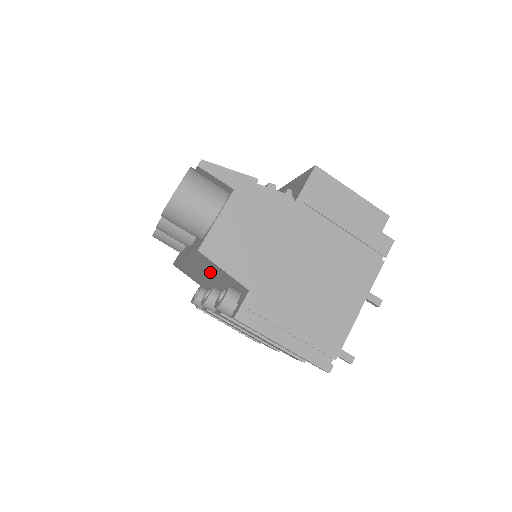
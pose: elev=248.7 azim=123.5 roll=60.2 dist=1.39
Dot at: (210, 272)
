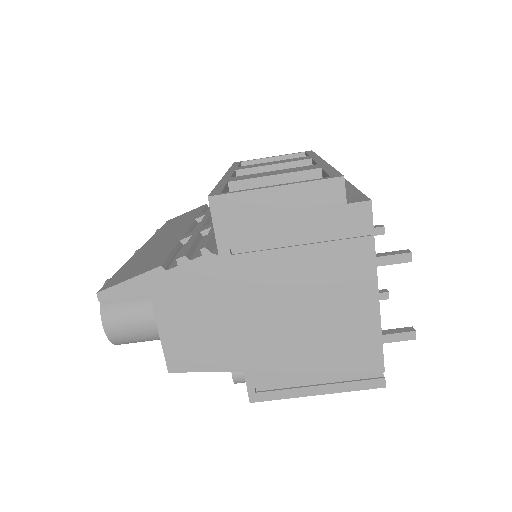
Dot at: occluded
